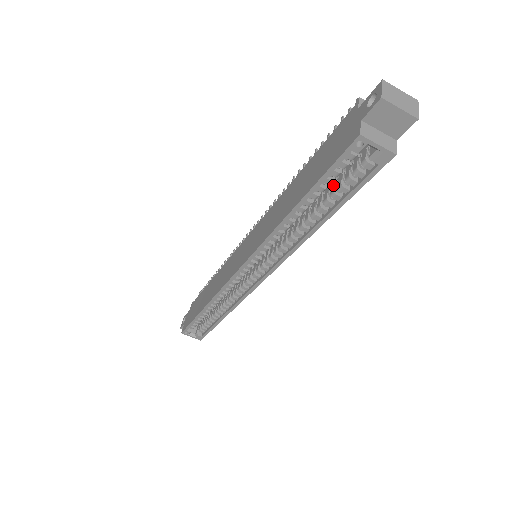
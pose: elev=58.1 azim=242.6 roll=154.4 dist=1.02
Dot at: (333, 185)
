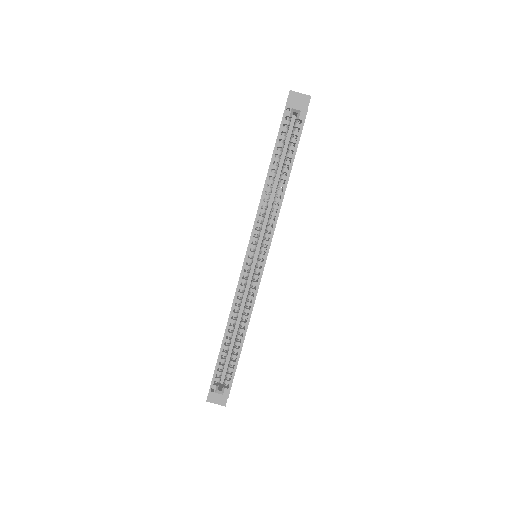
Dot at: (286, 154)
